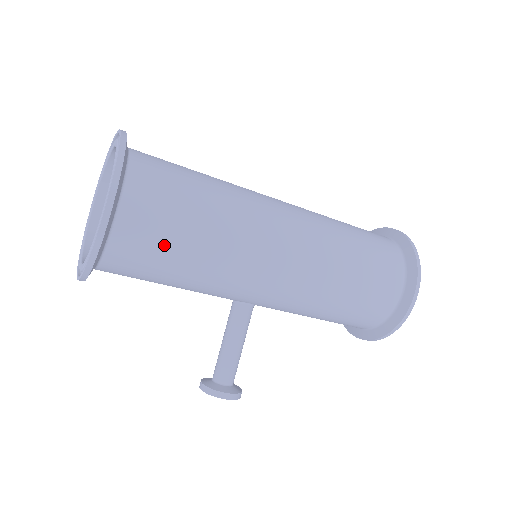
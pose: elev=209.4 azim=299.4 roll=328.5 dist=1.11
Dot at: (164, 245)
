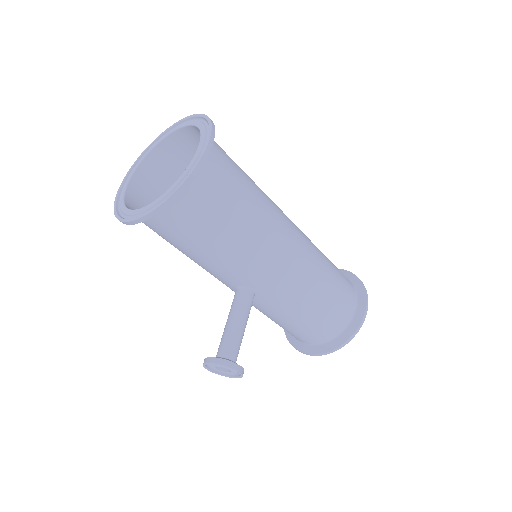
Dot at: (227, 201)
